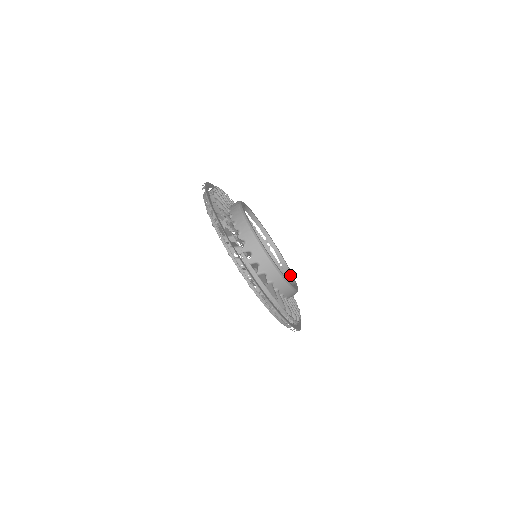
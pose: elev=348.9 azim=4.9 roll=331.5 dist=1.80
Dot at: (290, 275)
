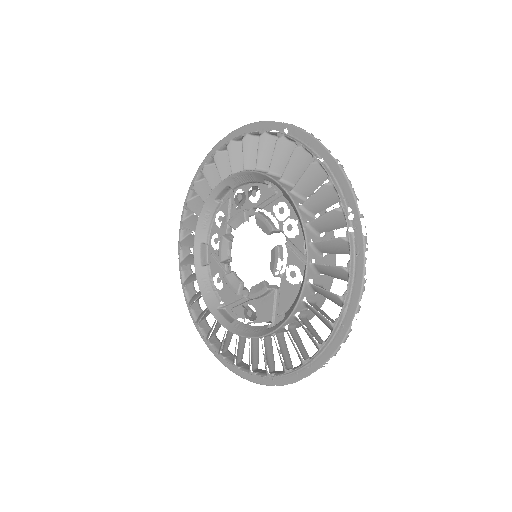
Dot at: occluded
